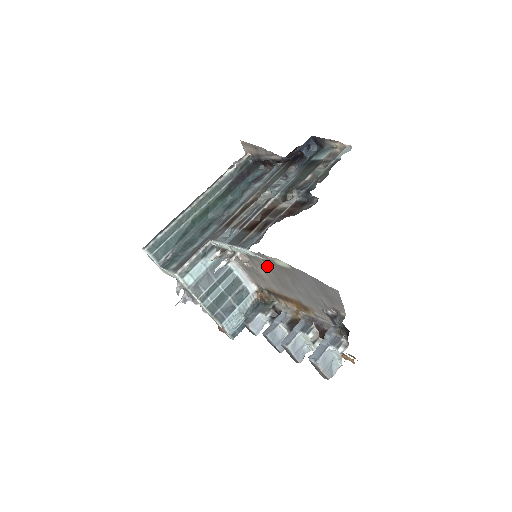
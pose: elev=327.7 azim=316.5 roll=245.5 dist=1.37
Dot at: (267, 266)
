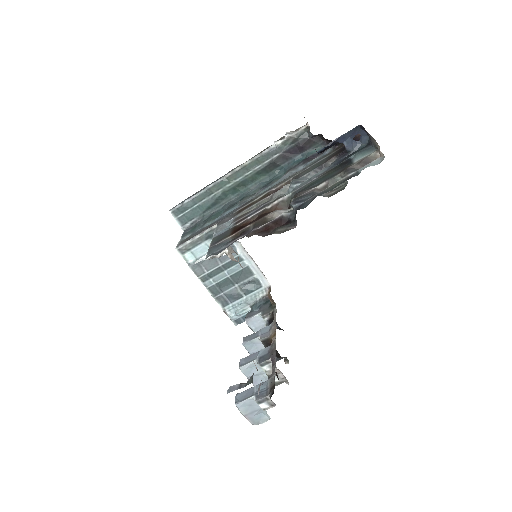
Dot at: occluded
